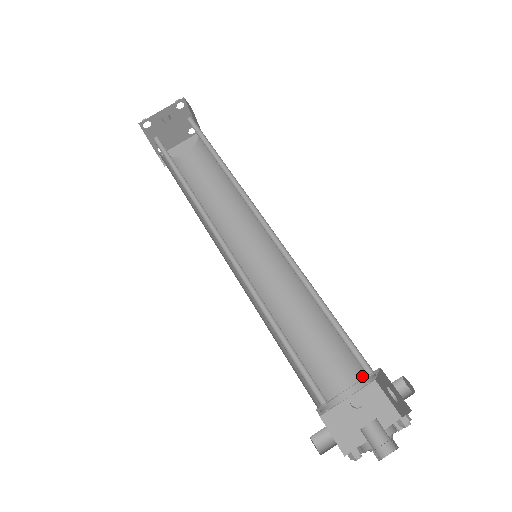
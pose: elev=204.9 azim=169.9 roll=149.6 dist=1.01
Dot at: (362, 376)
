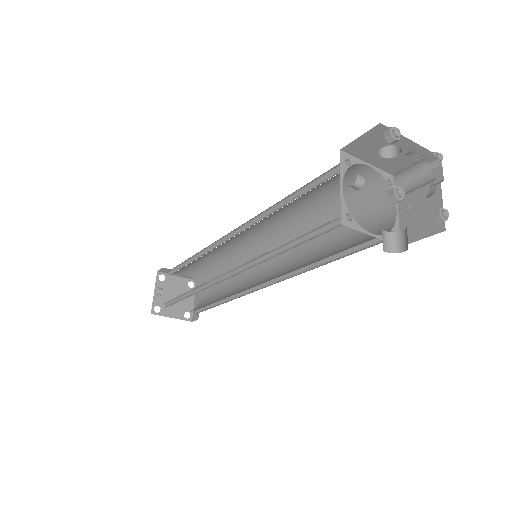
Dot at: (379, 187)
